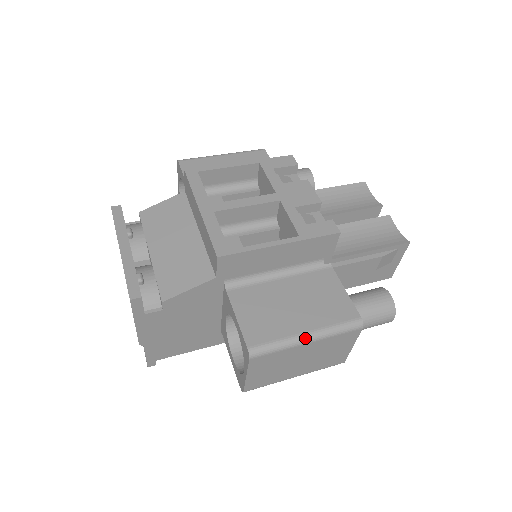
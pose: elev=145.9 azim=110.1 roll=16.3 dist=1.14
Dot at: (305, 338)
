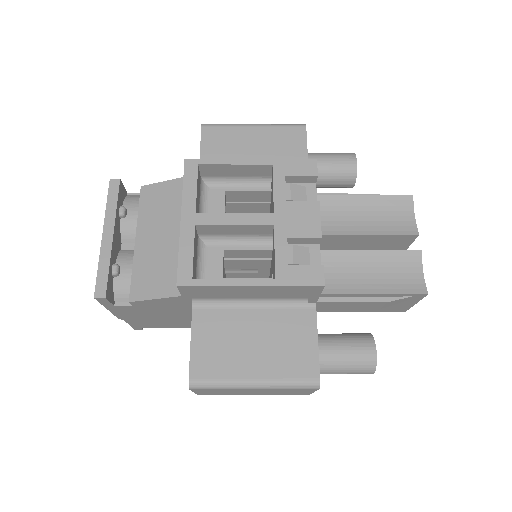
Dot at: (251, 385)
